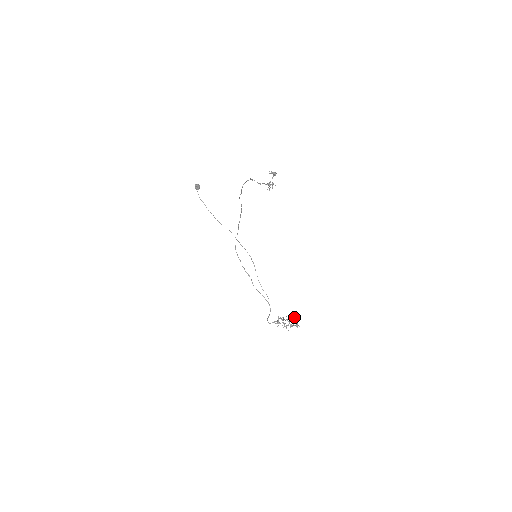
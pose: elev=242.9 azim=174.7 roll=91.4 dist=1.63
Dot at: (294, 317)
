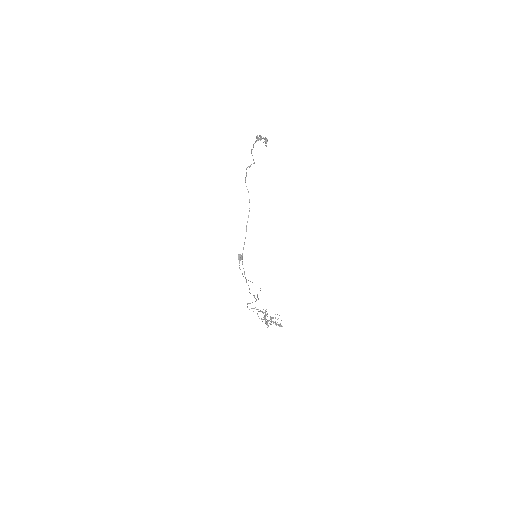
Dot at: occluded
